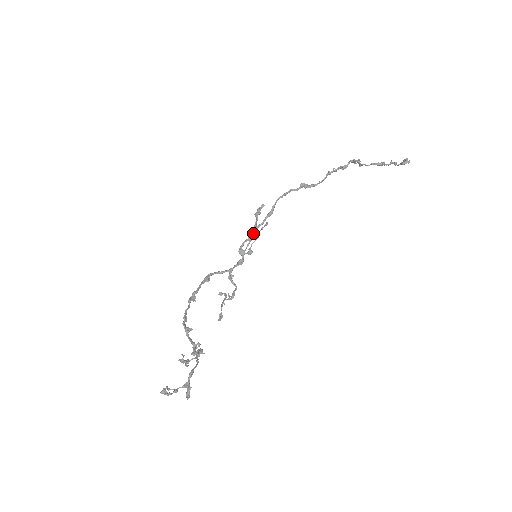
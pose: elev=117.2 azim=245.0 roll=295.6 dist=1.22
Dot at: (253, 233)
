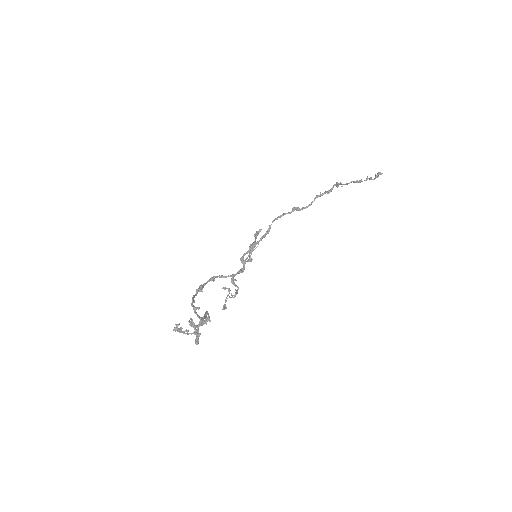
Dot at: (253, 247)
